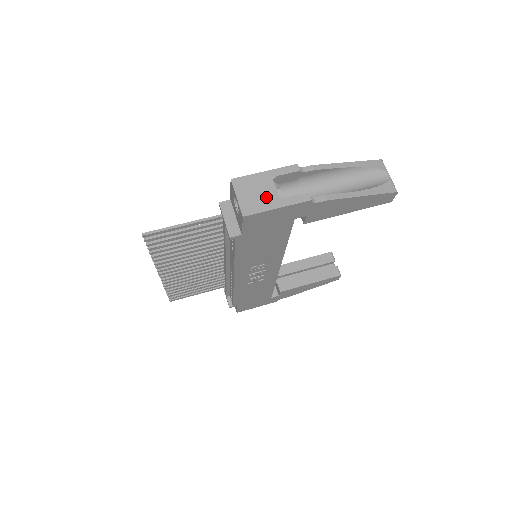
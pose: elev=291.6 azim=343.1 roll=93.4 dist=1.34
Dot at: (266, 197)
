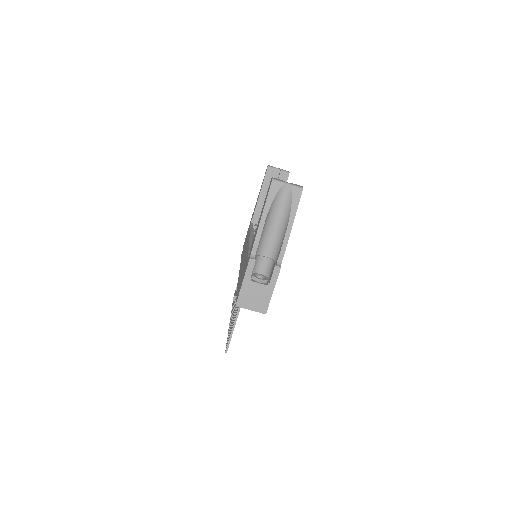
Dot at: (261, 293)
